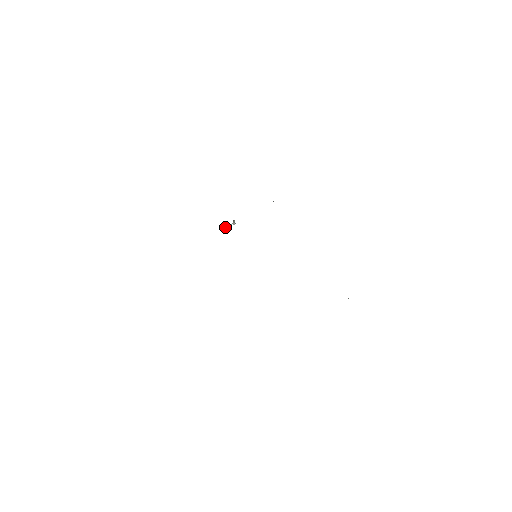
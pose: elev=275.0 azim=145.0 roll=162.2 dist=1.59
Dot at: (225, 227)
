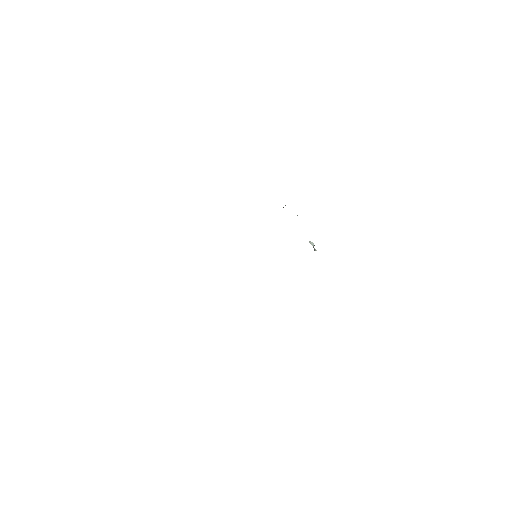
Dot at: occluded
